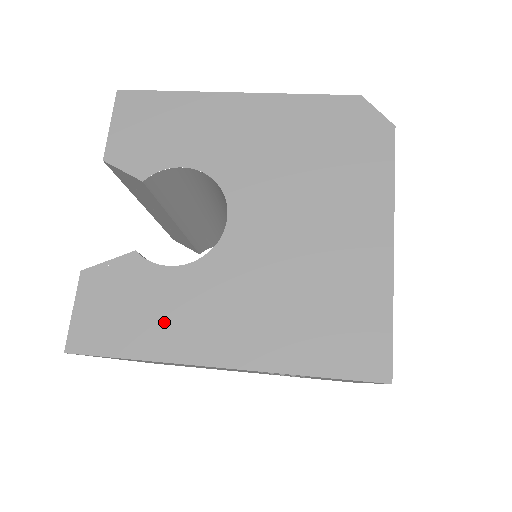
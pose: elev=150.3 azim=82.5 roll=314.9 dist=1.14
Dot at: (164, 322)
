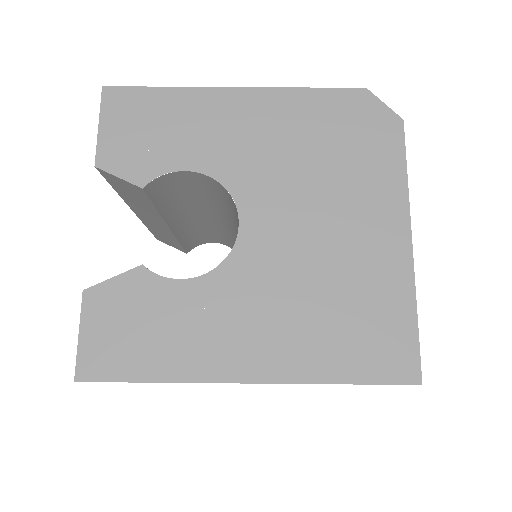
Dot at: (182, 340)
